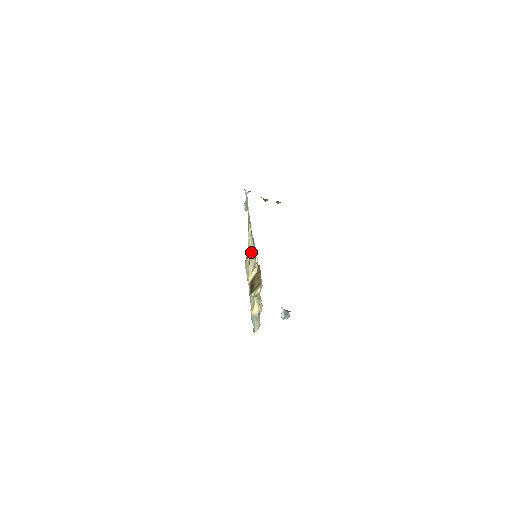
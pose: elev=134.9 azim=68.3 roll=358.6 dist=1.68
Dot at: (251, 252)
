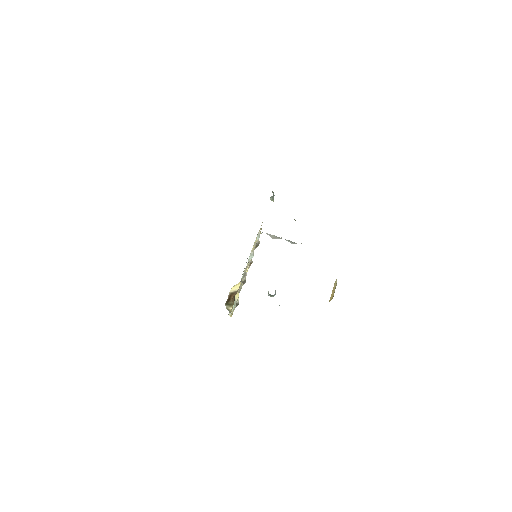
Dot at: (250, 256)
